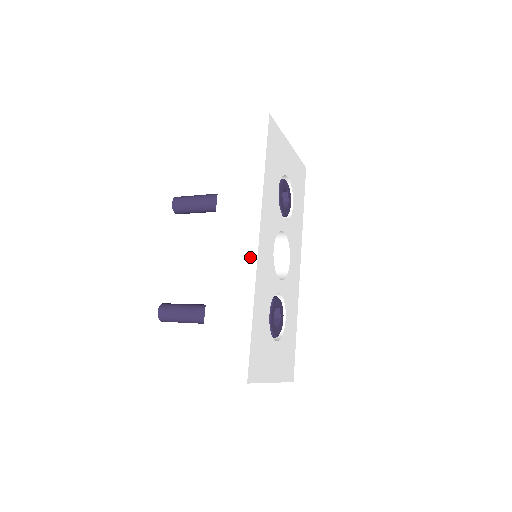
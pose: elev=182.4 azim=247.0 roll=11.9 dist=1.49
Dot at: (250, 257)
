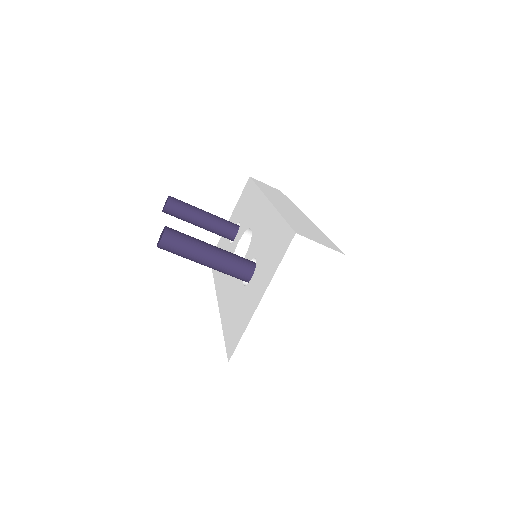
Dot at: (304, 217)
